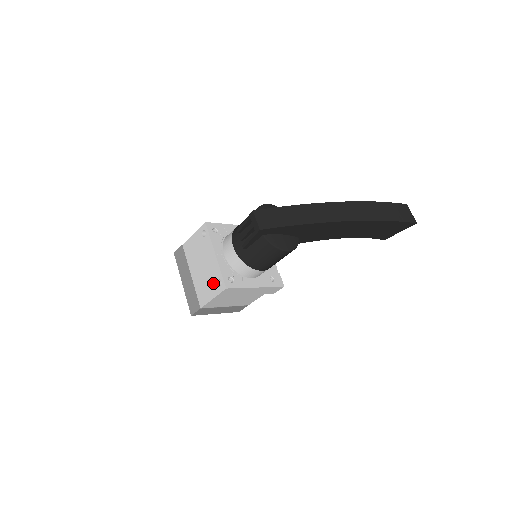
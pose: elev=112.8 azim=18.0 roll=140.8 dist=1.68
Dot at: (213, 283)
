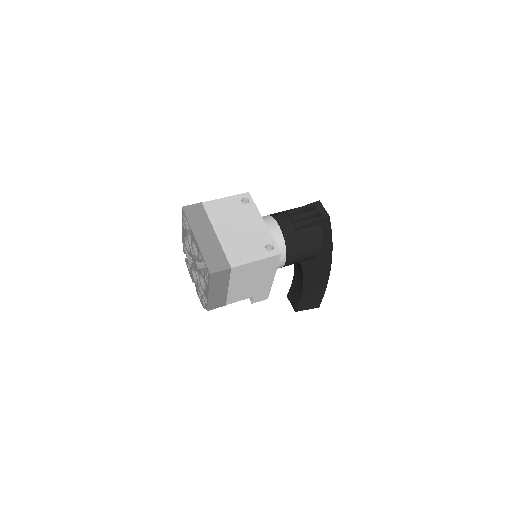
Dot at: (259, 246)
